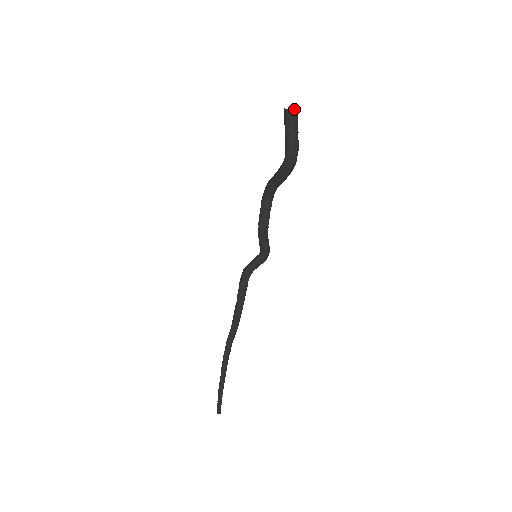
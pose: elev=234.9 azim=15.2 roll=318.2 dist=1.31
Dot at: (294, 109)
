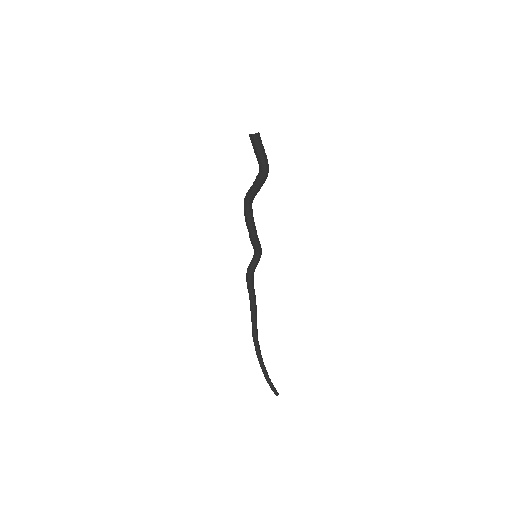
Dot at: (258, 132)
